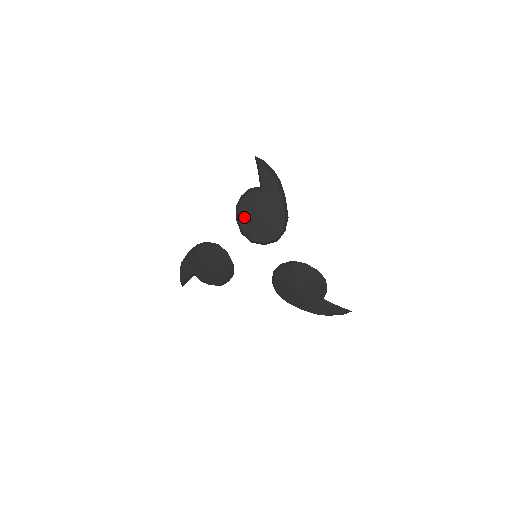
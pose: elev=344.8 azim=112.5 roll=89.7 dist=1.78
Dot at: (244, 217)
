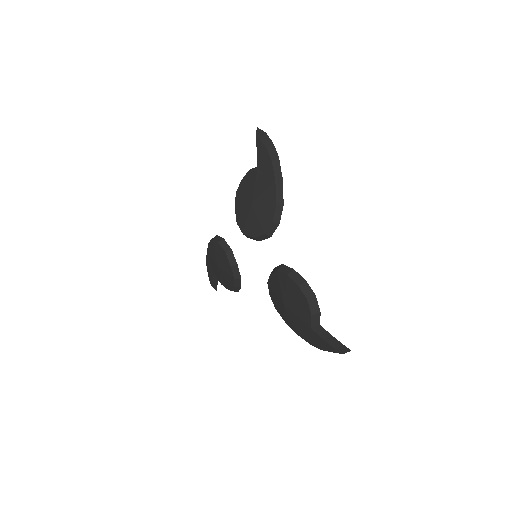
Dot at: (239, 204)
